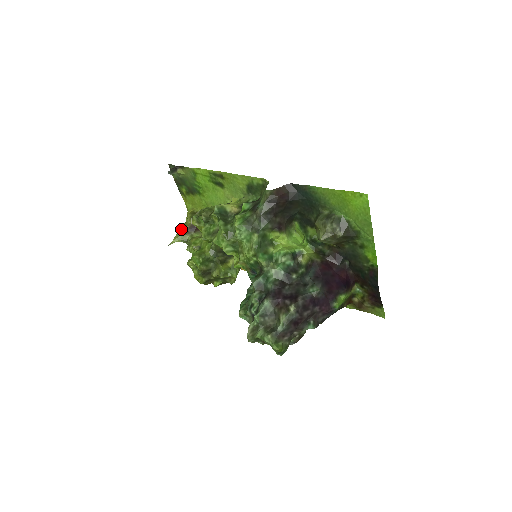
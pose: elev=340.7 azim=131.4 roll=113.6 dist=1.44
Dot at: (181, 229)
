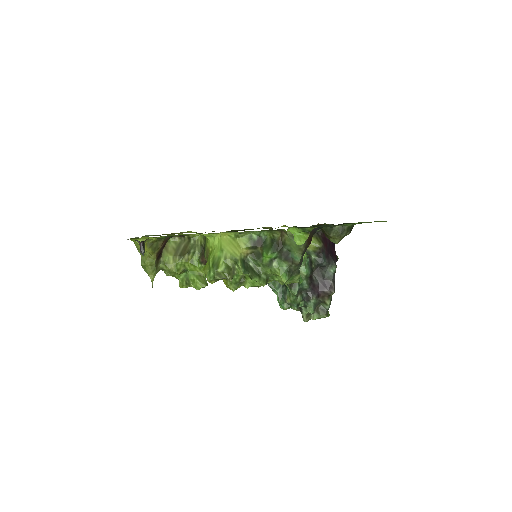
Dot at: (150, 266)
